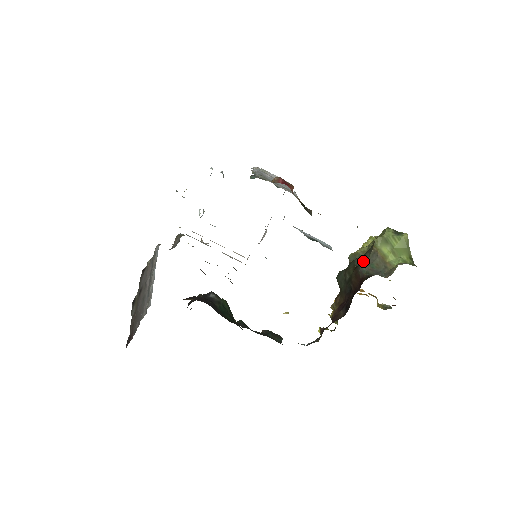
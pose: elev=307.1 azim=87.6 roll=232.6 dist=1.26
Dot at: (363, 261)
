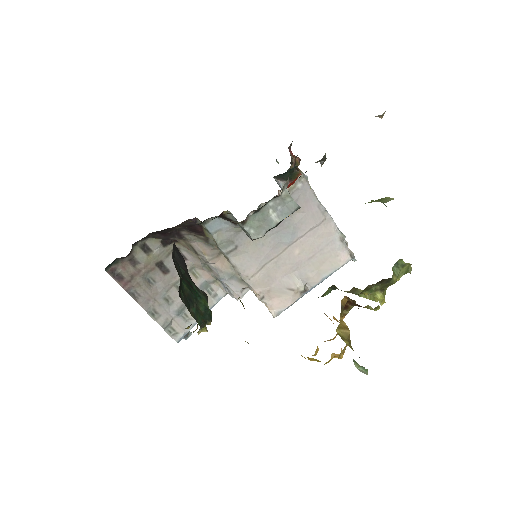
Dot at: occluded
